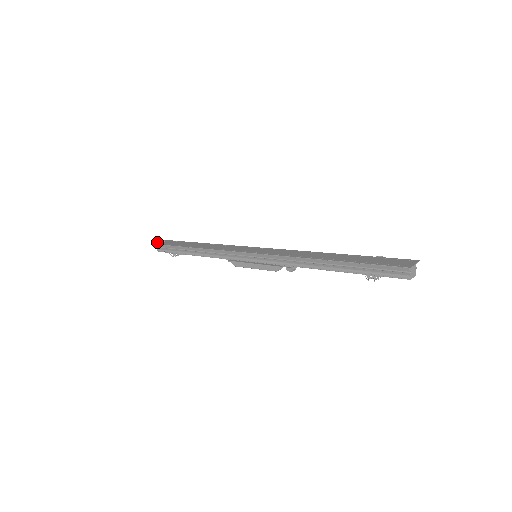
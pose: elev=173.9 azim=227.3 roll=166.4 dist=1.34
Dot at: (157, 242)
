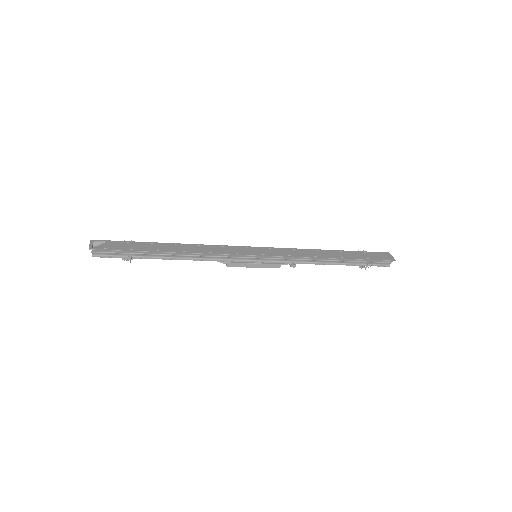
Dot at: (92, 245)
